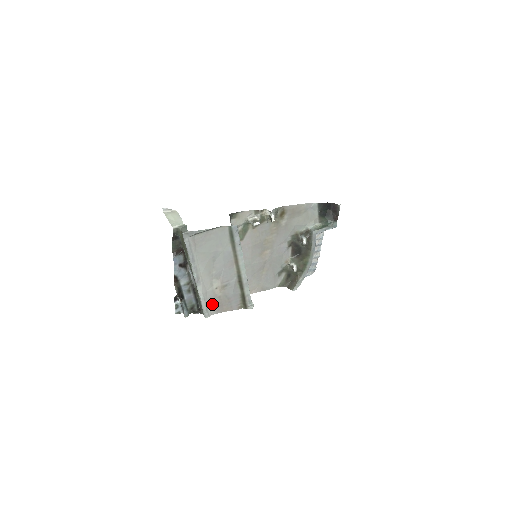
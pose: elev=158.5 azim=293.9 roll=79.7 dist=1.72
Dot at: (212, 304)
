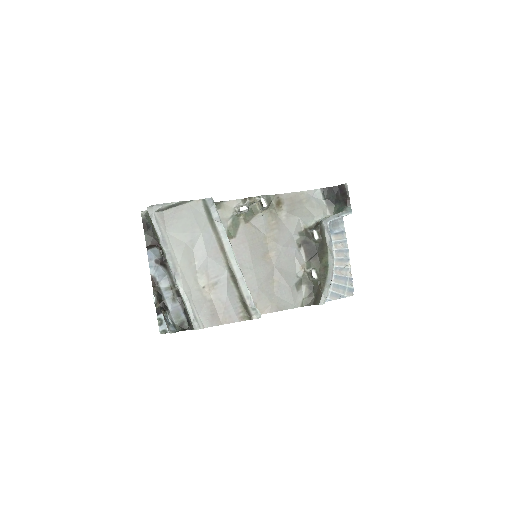
Dot at: (202, 311)
